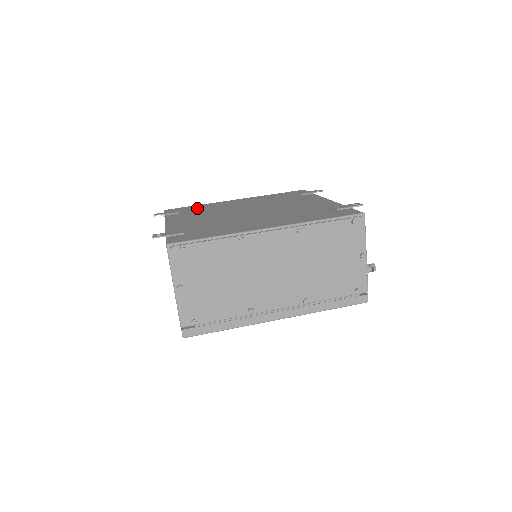
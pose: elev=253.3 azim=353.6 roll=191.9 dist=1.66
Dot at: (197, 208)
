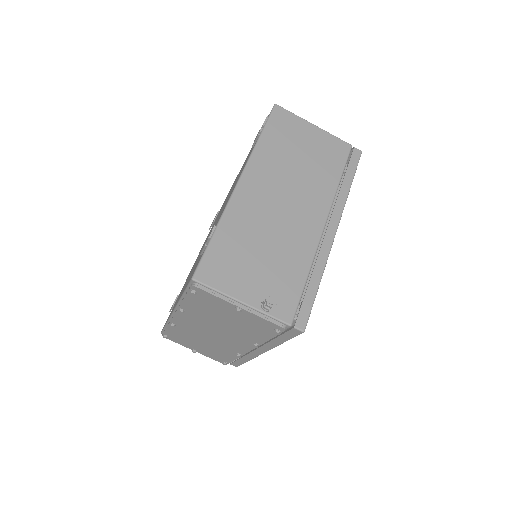
Dot at: occluded
